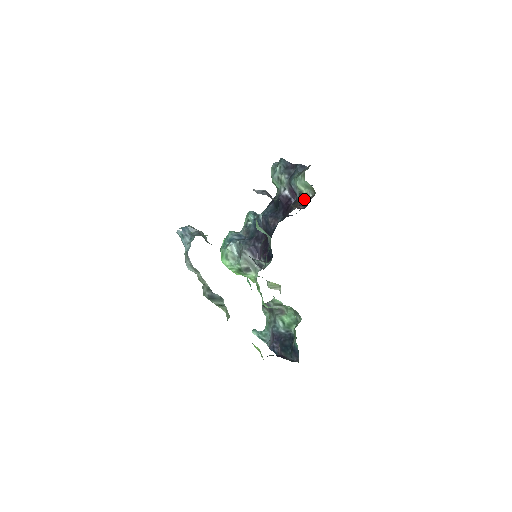
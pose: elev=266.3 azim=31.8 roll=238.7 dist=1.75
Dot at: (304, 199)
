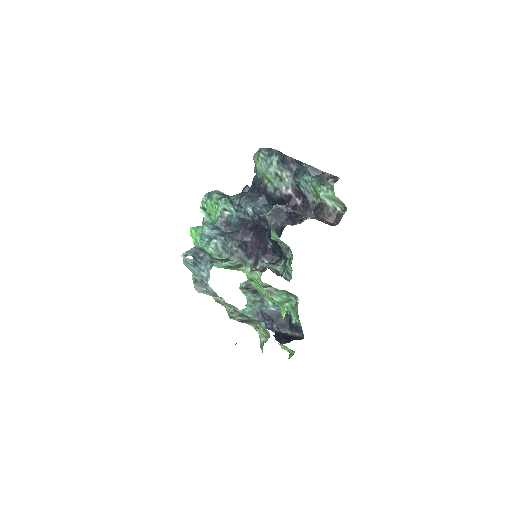
Dot at: (331, 212)
